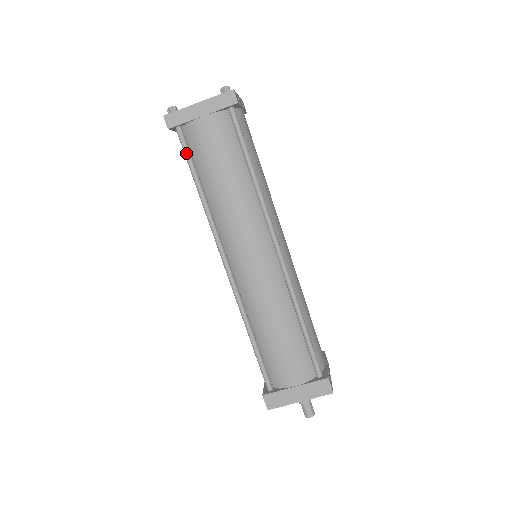
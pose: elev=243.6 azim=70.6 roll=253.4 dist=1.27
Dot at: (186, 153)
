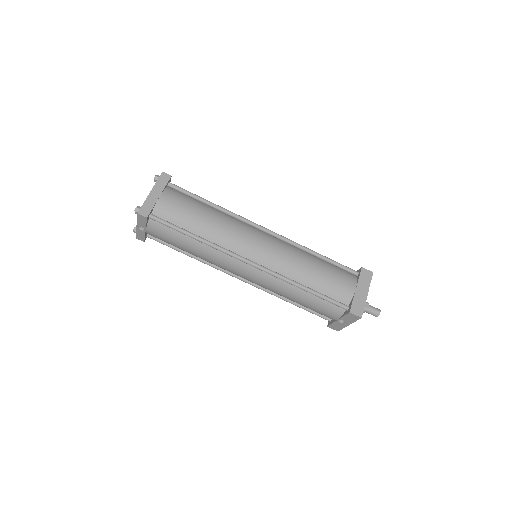
Dot at: (168, 224)
